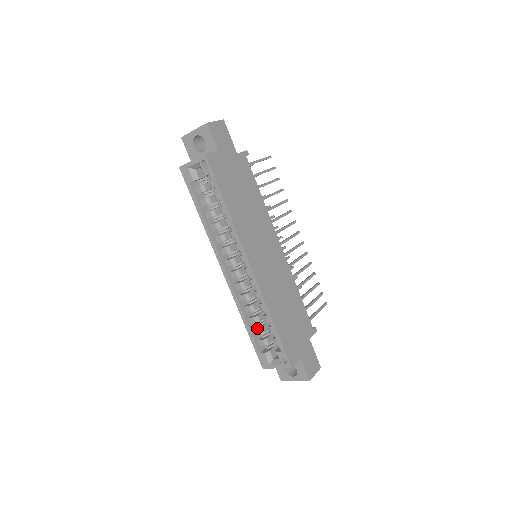
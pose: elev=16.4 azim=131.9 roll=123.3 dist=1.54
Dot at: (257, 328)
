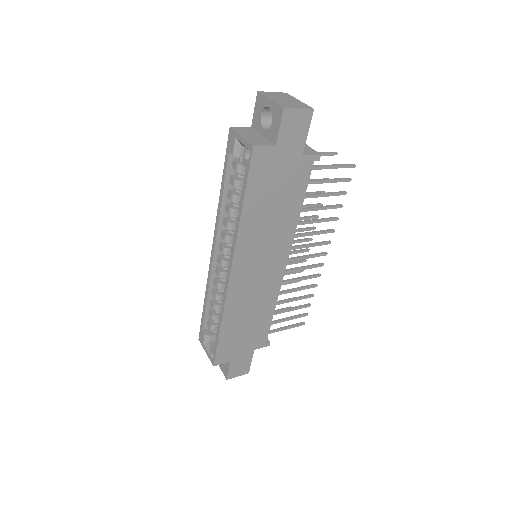
Dot at: (212, 312)
